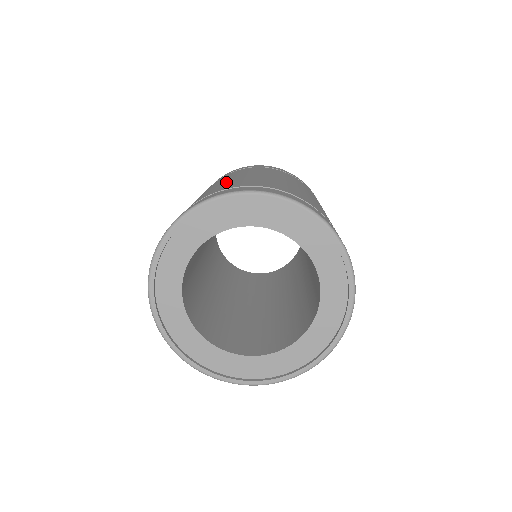
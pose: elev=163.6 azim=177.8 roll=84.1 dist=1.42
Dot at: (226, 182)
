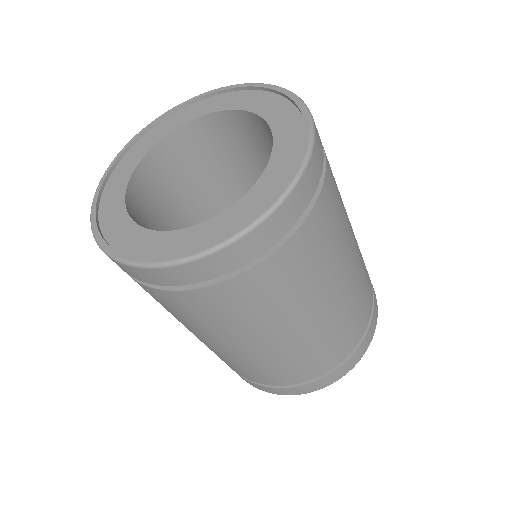
Dot at: occluded
